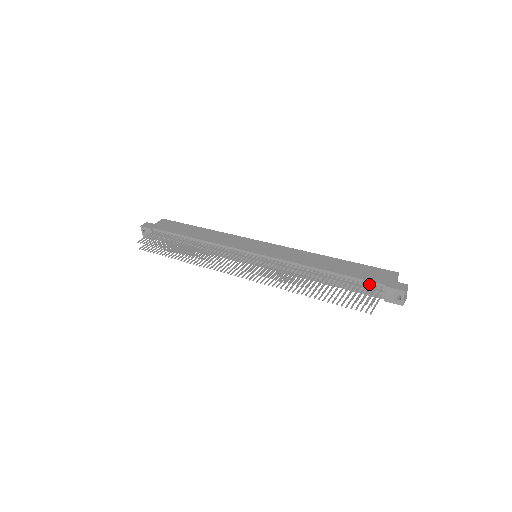
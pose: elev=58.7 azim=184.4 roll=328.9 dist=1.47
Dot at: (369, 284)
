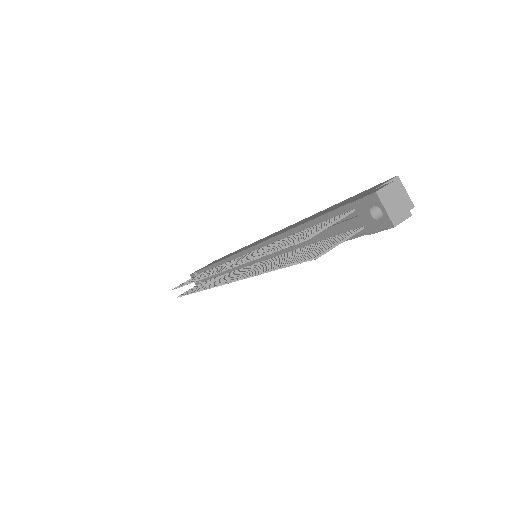
Dot at: (339, 215)
